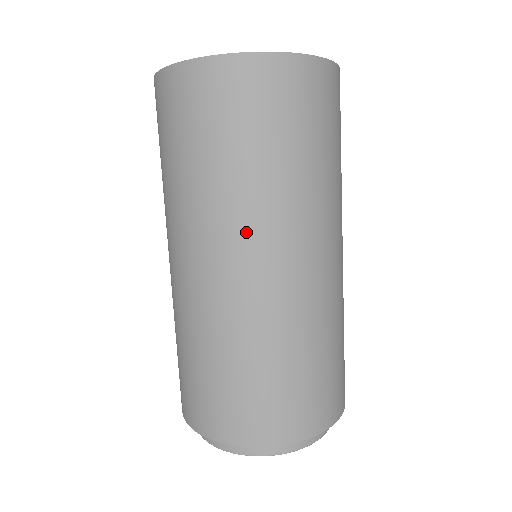
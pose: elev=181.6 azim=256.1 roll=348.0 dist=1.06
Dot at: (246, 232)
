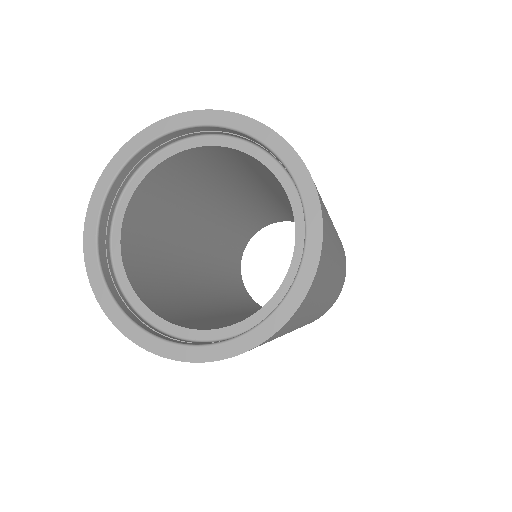
Dot at: occluded
